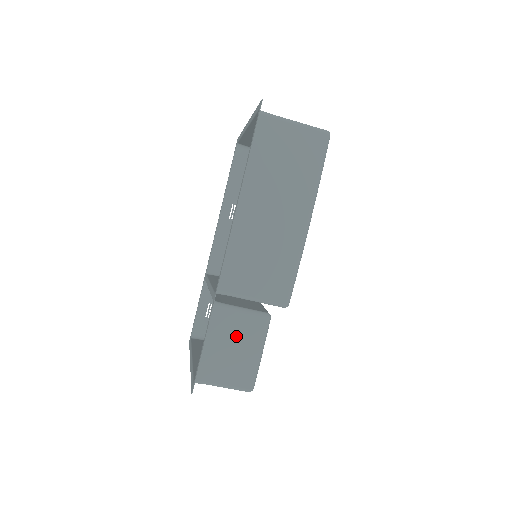
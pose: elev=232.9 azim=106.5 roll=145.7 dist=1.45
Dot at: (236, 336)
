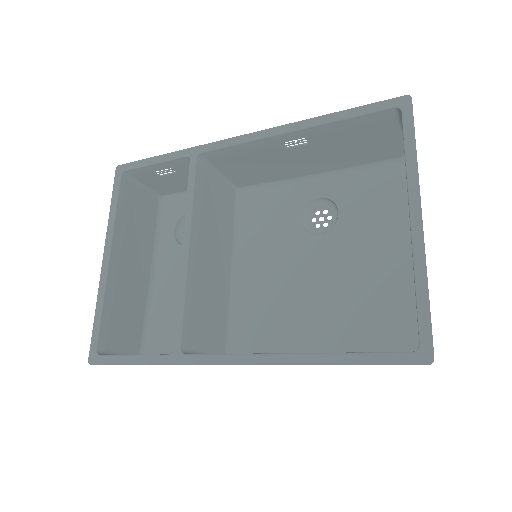
Dot at: occluded
